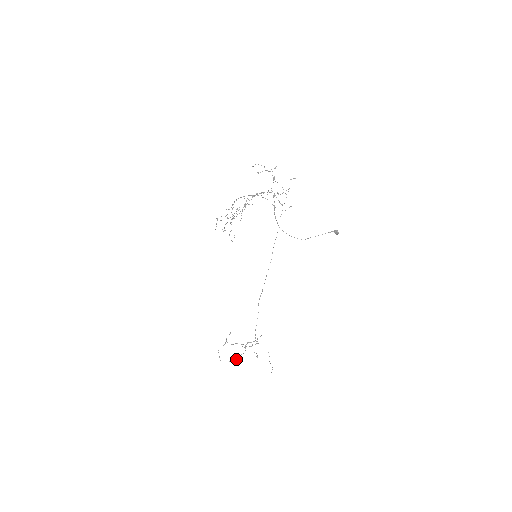
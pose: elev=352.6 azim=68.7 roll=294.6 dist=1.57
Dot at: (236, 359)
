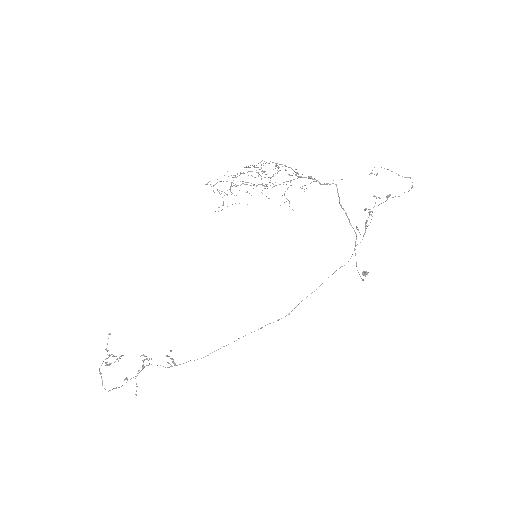
Dot at: occluded
